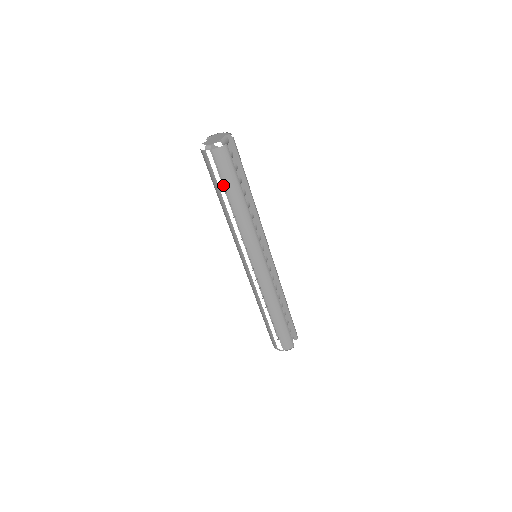
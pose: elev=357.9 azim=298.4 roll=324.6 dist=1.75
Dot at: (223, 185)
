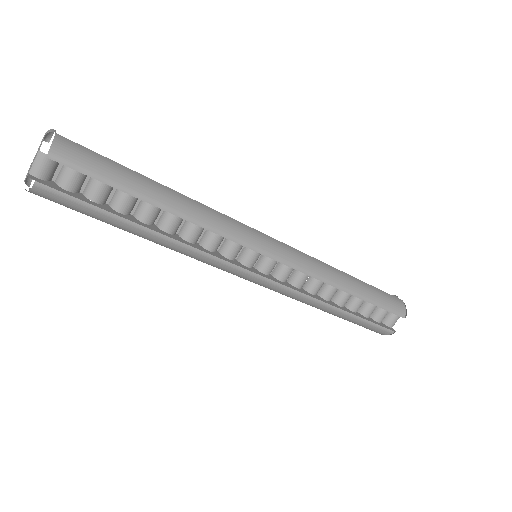
Dot at: occluded
